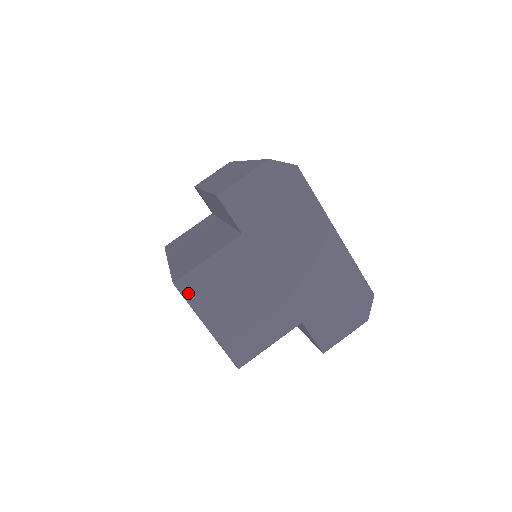
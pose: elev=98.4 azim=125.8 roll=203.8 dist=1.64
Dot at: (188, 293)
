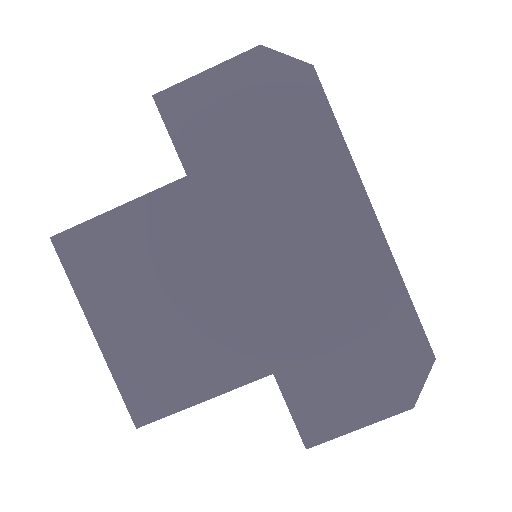
Dot at: (72, 261)
